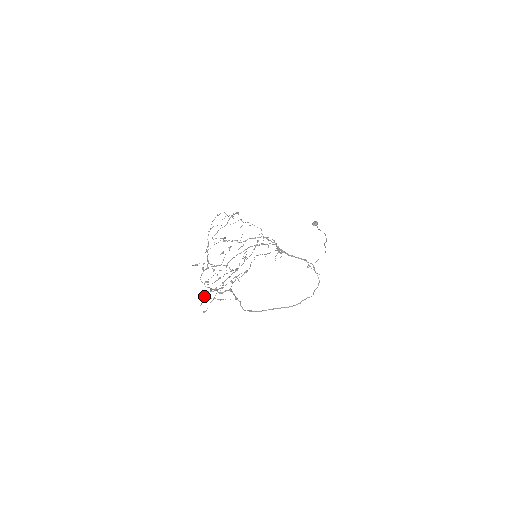
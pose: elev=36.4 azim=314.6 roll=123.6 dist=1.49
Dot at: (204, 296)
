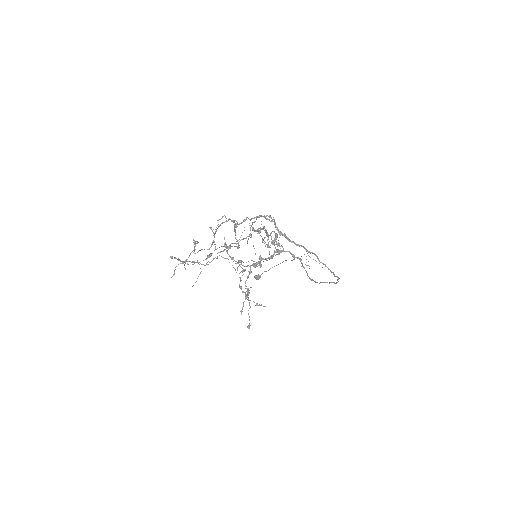
Dot at: (254, 266)
